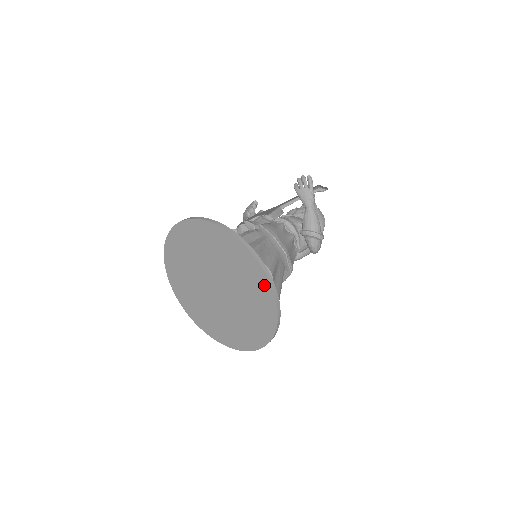
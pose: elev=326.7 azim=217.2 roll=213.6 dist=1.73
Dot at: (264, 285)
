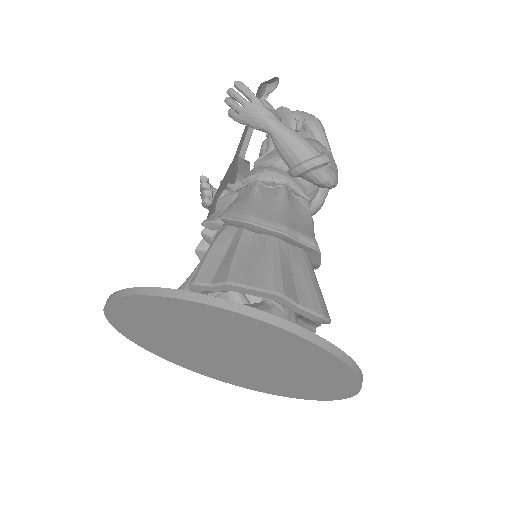
Dot at: (279, 334)
